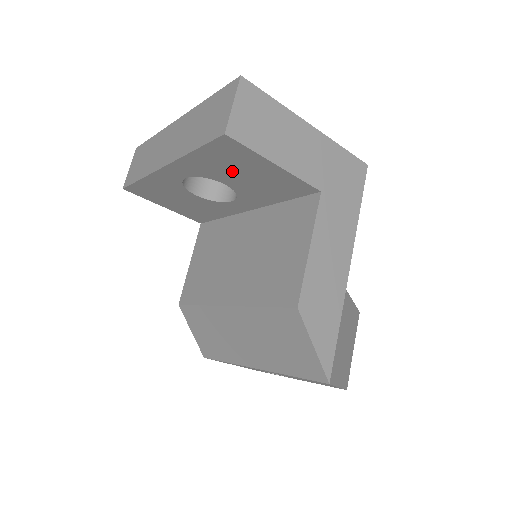
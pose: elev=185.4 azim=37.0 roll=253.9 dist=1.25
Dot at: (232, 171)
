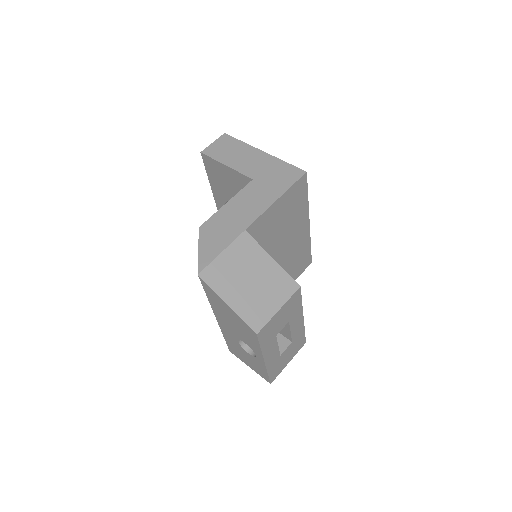
Dot at: (225, 185)
